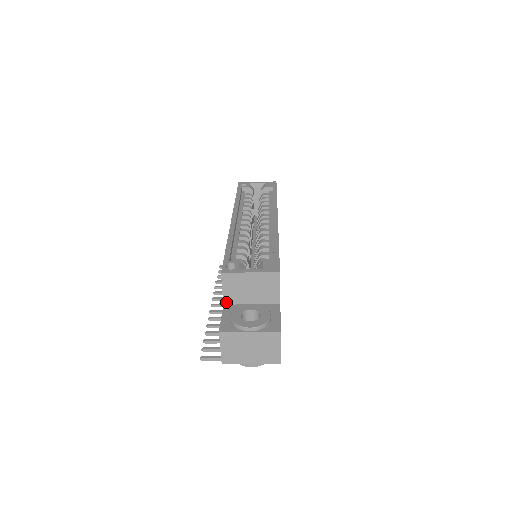
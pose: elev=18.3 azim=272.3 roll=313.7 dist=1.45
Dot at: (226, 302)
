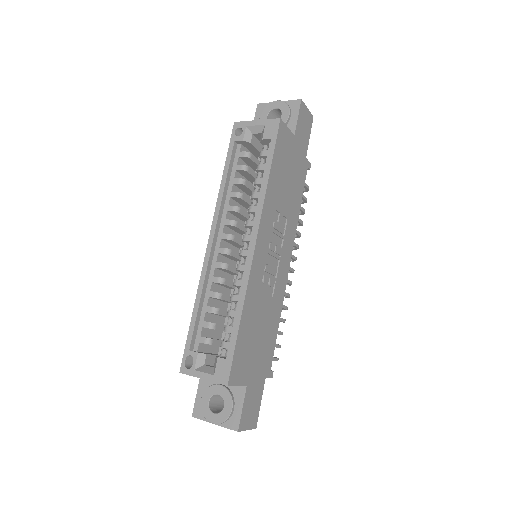
Dot at: occluded
